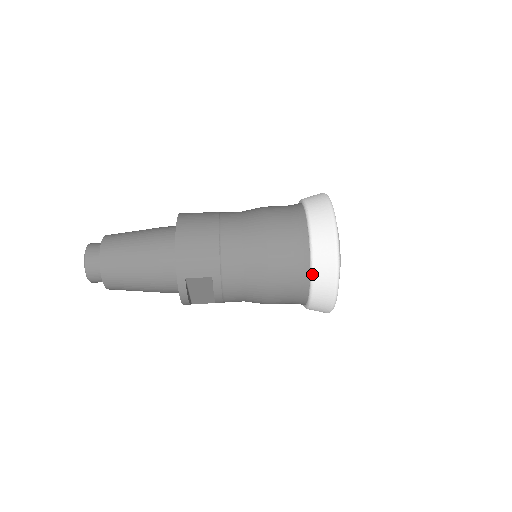
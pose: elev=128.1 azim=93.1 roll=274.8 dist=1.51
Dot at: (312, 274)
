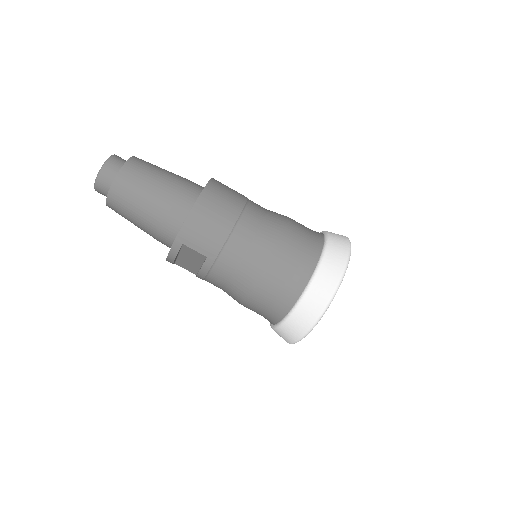
Dot at: (295, 308)
